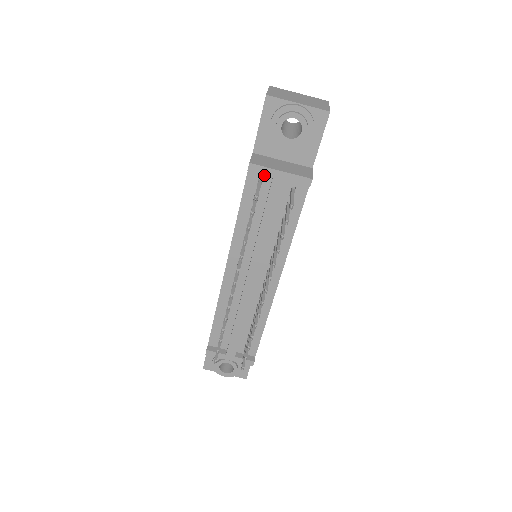
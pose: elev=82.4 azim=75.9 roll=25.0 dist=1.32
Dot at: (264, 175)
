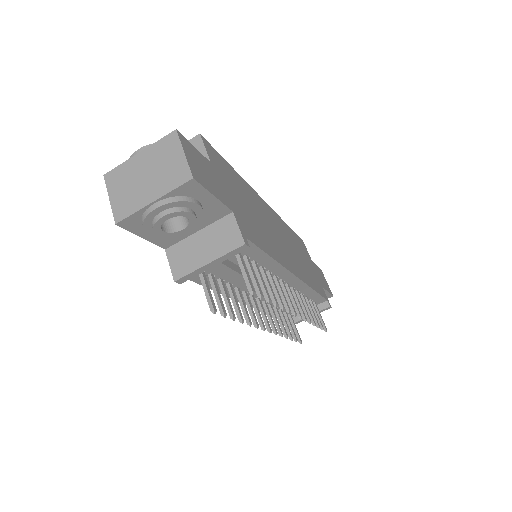
Dot at: occluded
